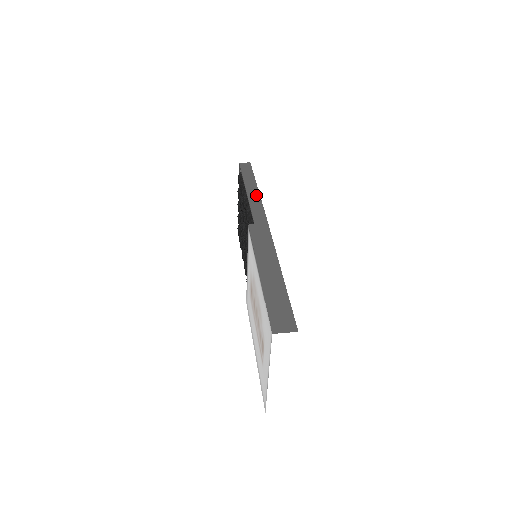
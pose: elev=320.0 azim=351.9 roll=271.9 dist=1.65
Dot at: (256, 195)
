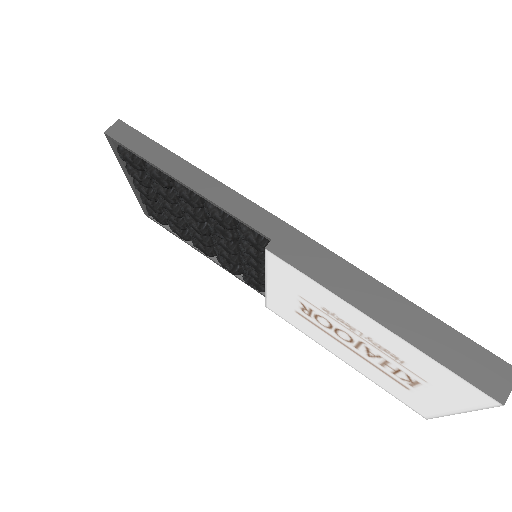
Dot at: (206, 181)
